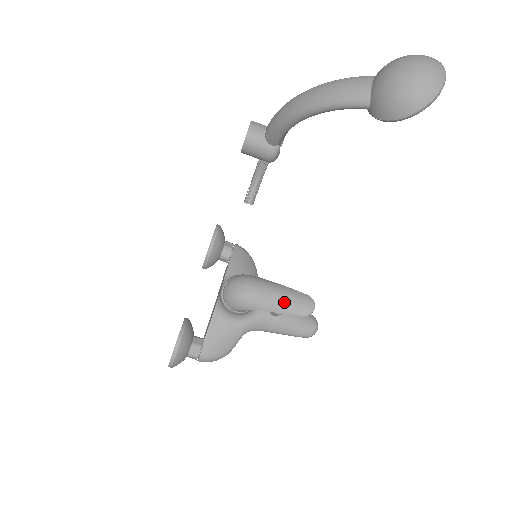
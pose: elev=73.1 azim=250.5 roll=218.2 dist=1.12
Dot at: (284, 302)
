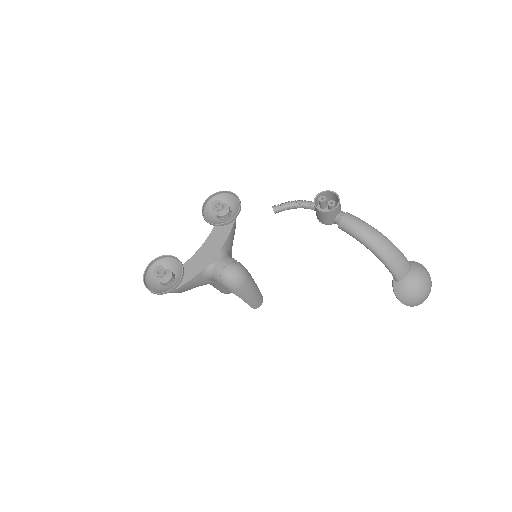
Dot at: (253, 299)
